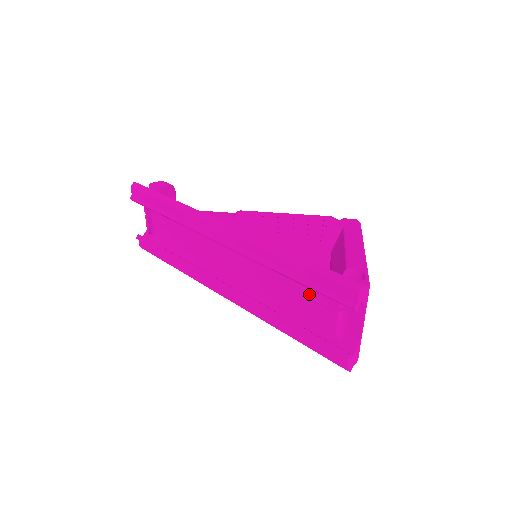
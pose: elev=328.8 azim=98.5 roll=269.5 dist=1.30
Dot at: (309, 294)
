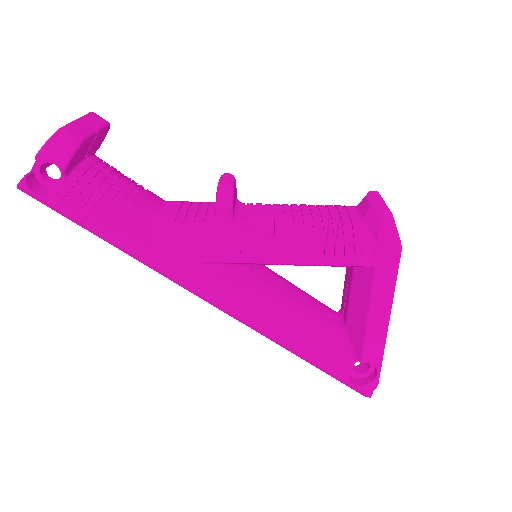
Dot at: occluded
